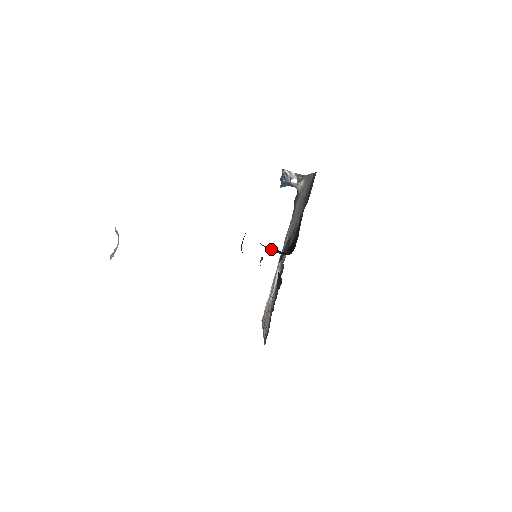
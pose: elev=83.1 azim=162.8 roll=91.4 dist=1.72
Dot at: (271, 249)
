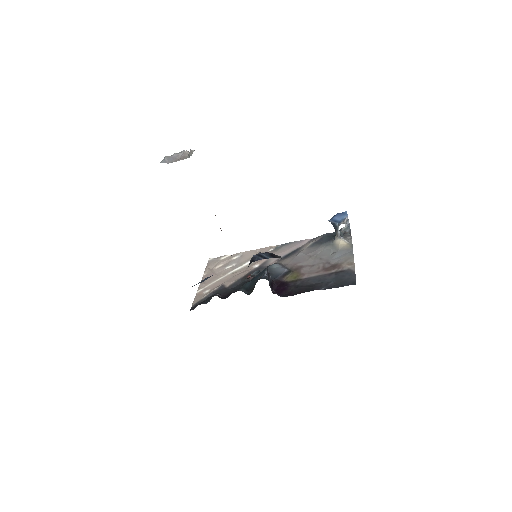
Dot at: (269, 275)
